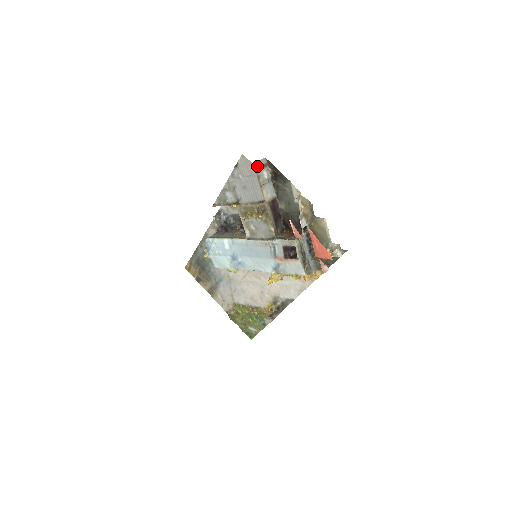
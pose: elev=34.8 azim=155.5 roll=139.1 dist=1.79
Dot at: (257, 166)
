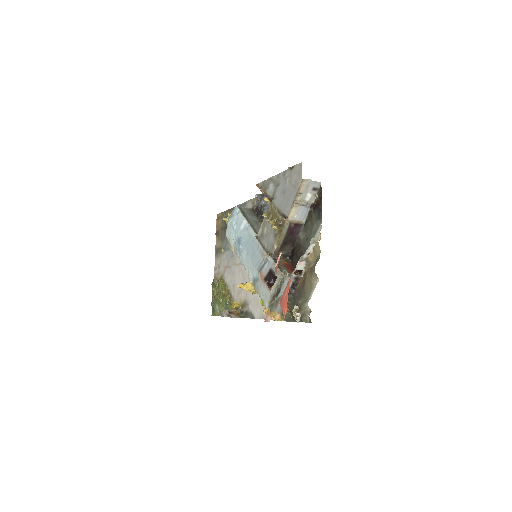
Dot at: (305, 183)
